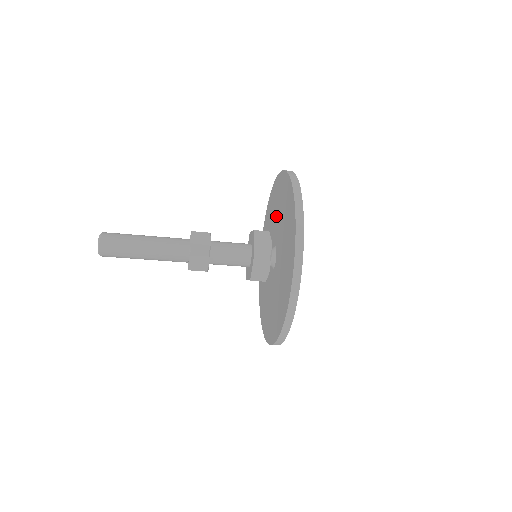
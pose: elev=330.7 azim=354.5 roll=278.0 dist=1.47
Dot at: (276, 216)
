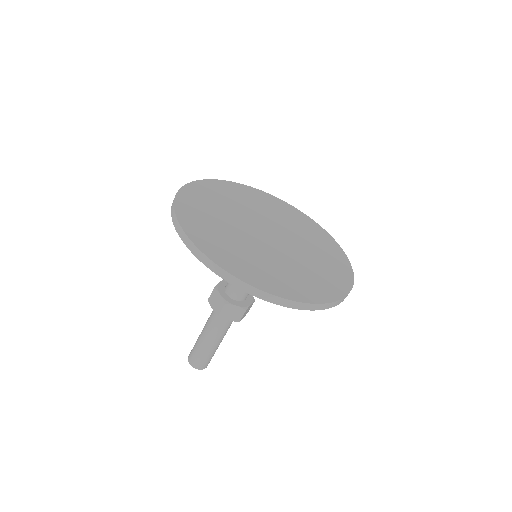
Dot at: occluded
